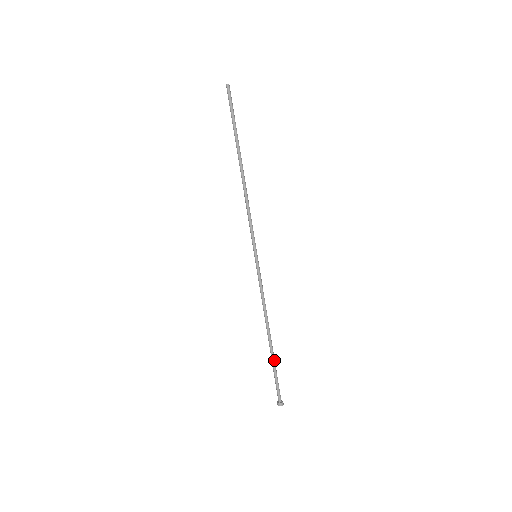
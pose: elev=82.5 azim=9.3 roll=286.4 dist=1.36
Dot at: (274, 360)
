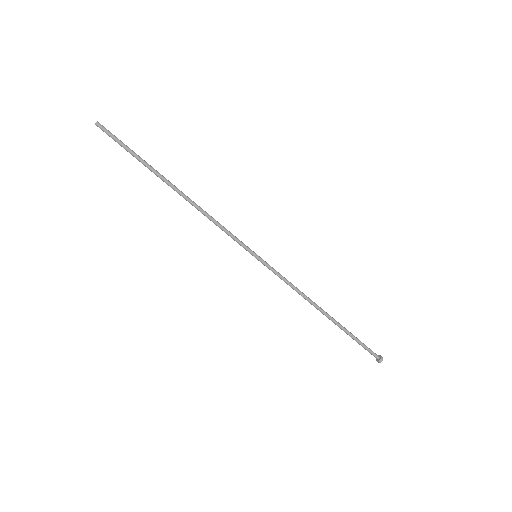
Dot at: (345, 329)
